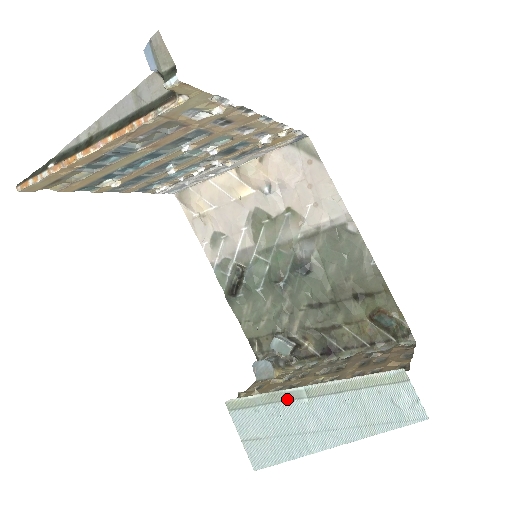
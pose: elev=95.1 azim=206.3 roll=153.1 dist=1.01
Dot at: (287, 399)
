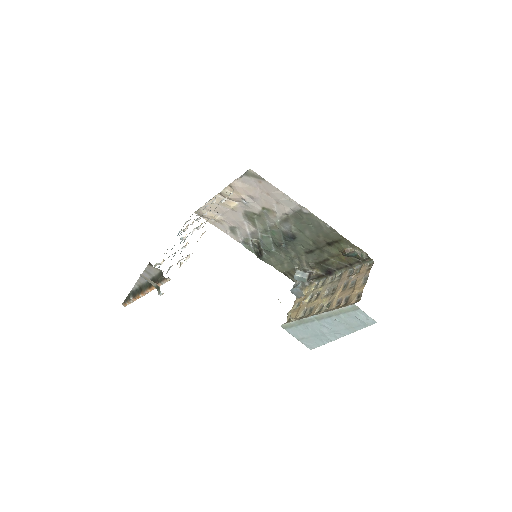
Dot at: (308, 322)
